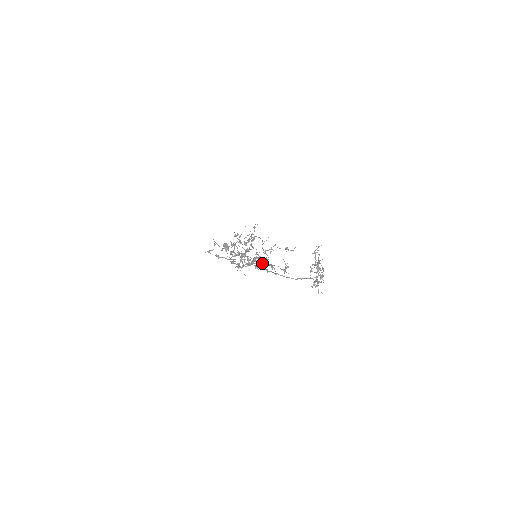
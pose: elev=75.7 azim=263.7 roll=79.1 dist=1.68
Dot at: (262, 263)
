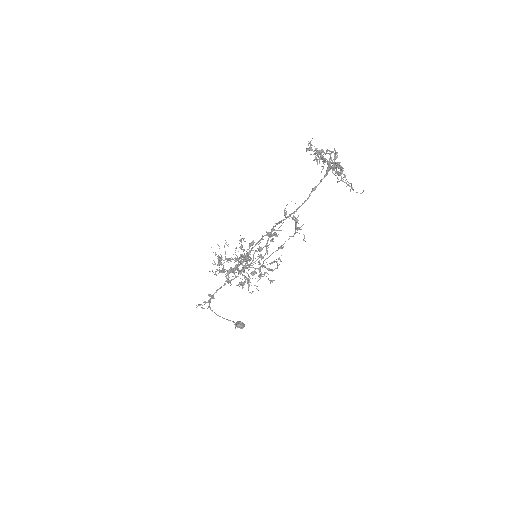
Dot at: occluded
